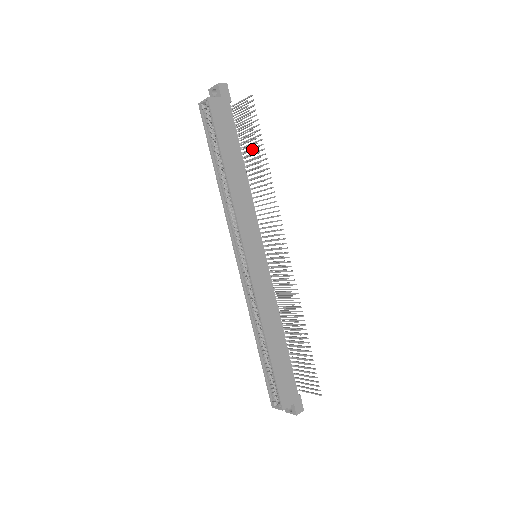
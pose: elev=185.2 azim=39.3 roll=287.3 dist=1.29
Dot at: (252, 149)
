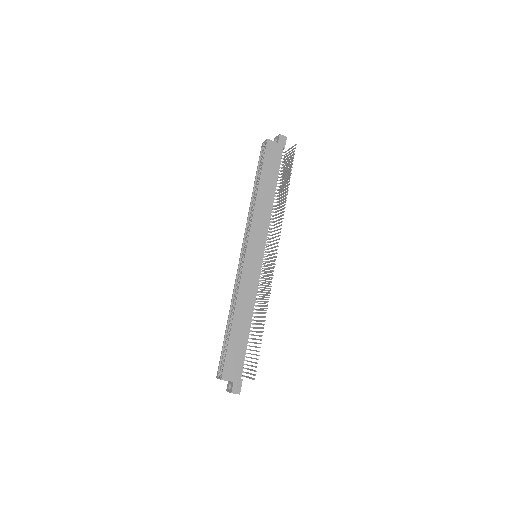
Dot at: (286, 183)
